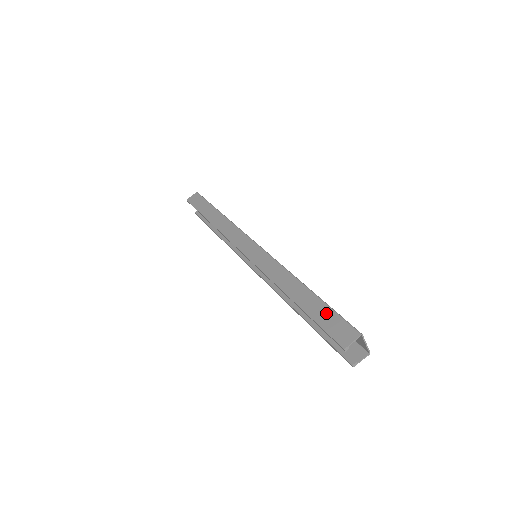
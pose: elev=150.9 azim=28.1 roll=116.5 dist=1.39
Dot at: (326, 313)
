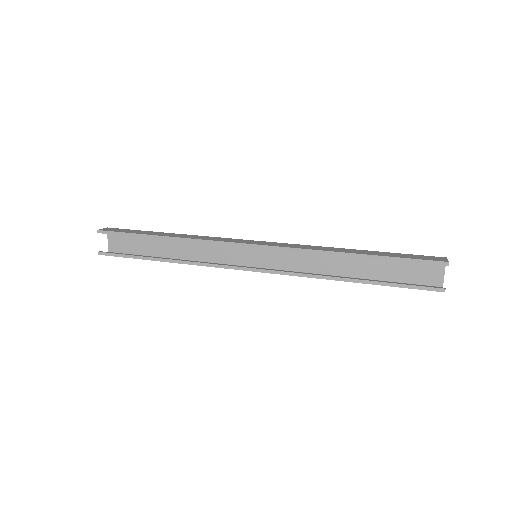
Dot at: (402, 254)
